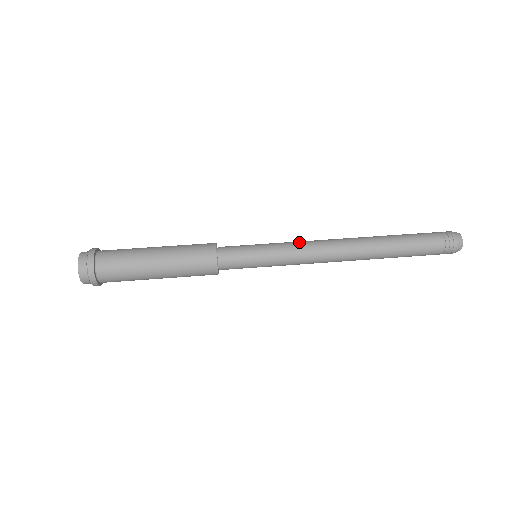
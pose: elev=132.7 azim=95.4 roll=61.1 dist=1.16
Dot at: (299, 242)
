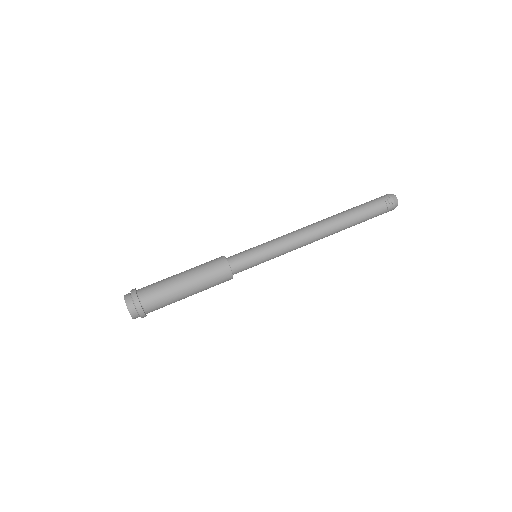
Dot at: (289, 243)
